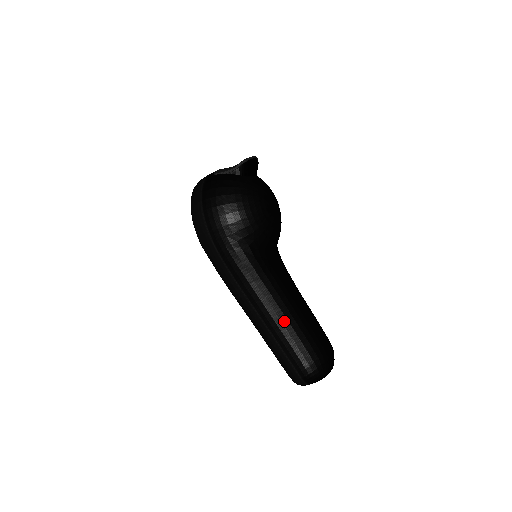
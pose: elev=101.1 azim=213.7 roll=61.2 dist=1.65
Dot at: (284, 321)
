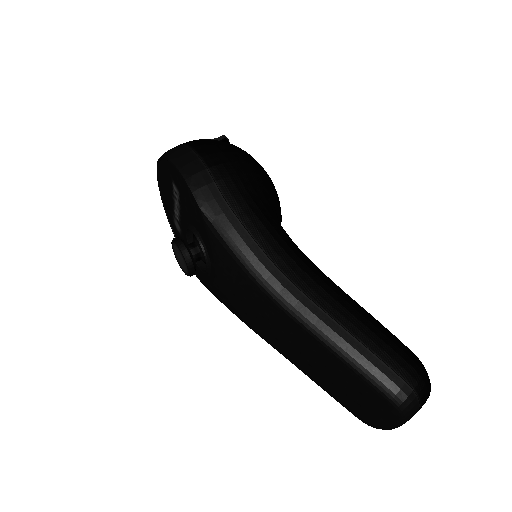
Dot at: (353, 305)
